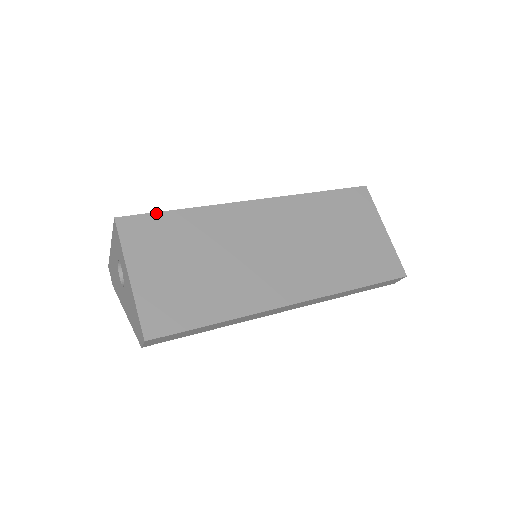
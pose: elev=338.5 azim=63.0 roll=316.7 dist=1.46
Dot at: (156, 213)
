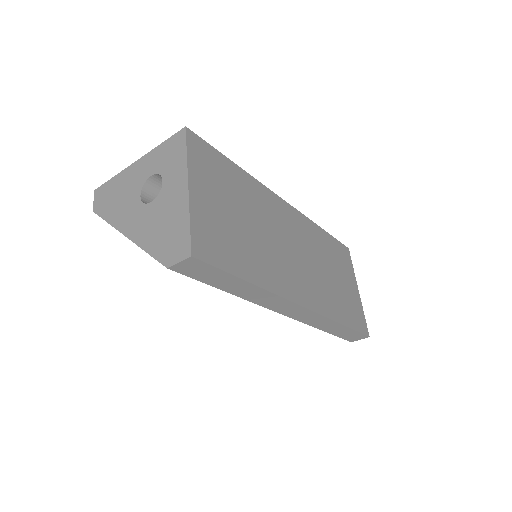
Dot at: (218, 151)
